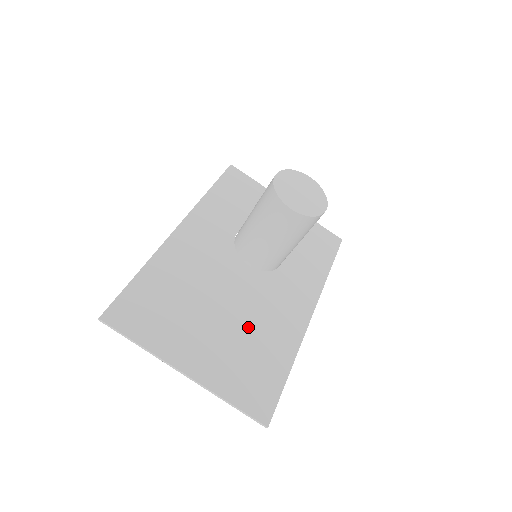
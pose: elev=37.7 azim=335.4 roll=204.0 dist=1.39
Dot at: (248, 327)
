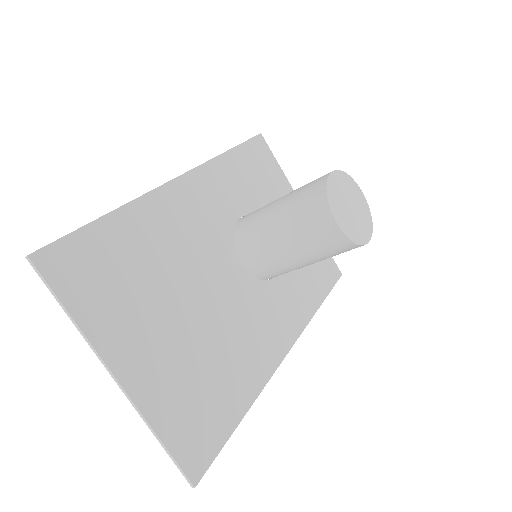
Dot at: (215, 341)
